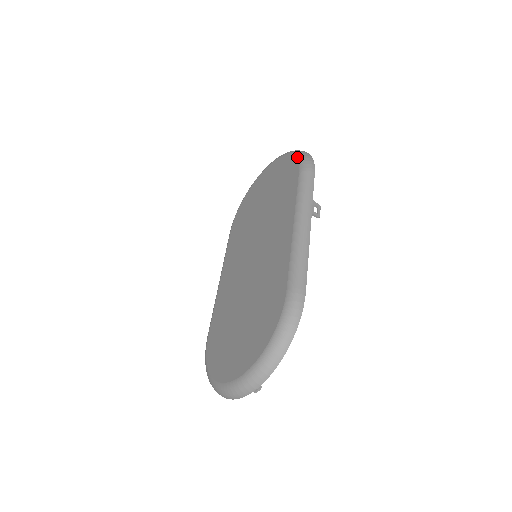
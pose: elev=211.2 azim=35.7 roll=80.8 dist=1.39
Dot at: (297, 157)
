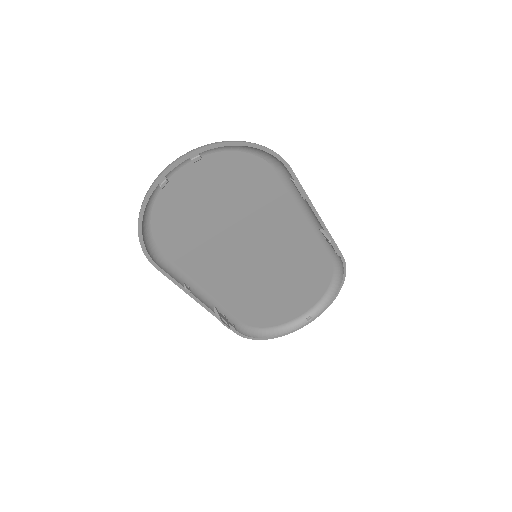
Dot at: (333, 270)
